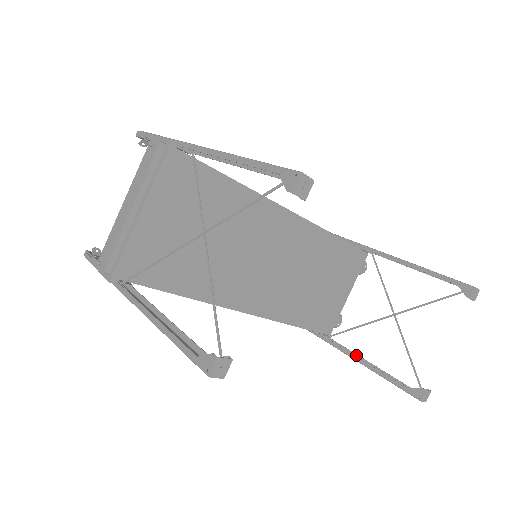
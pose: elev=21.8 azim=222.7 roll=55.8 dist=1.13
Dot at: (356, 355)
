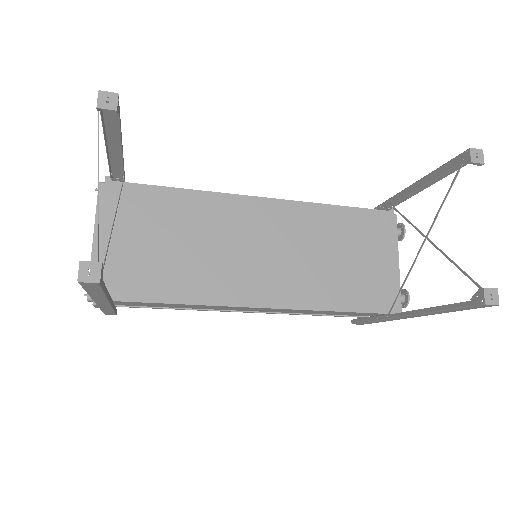
Dot at: occluded
